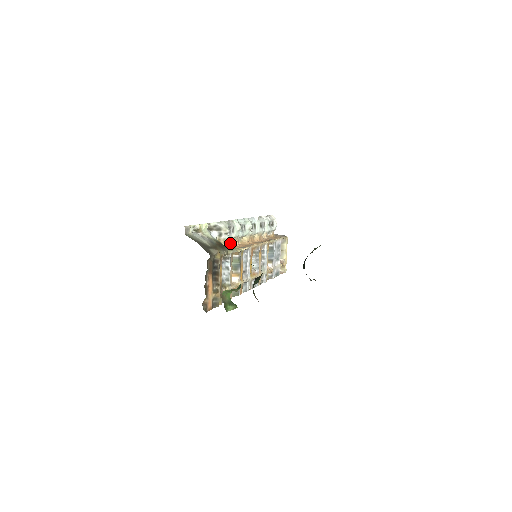
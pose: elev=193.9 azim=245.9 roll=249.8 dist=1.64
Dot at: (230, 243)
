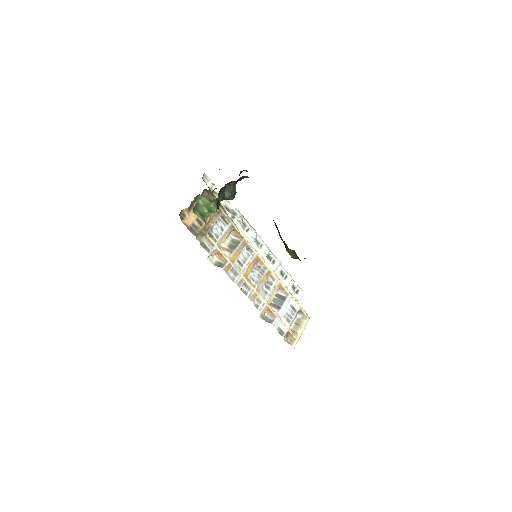
Dot at: occluded
